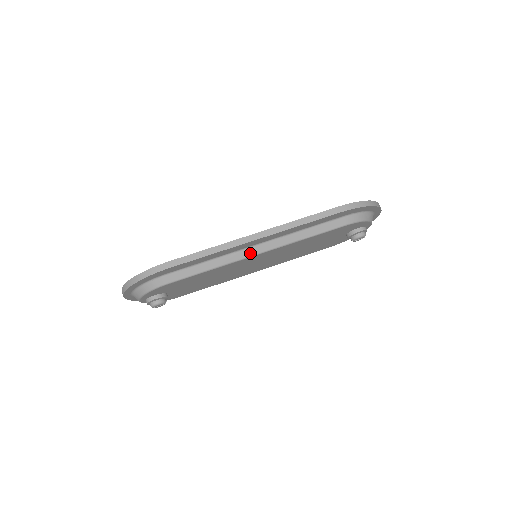
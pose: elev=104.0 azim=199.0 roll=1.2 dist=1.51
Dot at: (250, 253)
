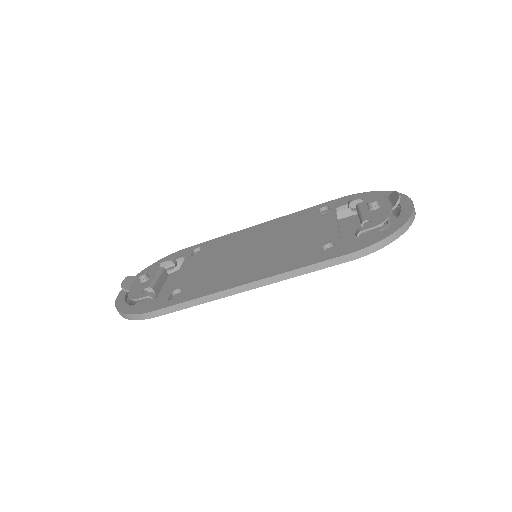
Dot at: occluded
